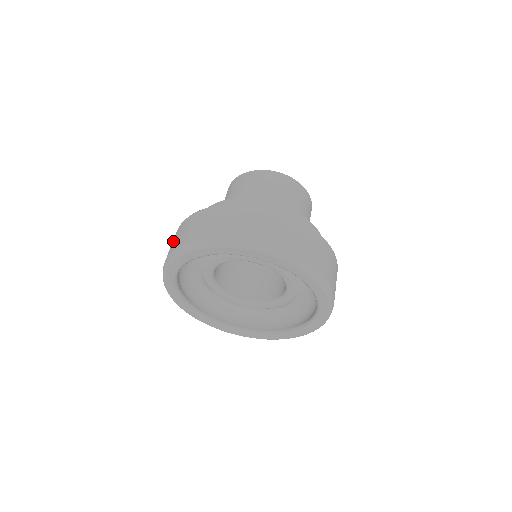
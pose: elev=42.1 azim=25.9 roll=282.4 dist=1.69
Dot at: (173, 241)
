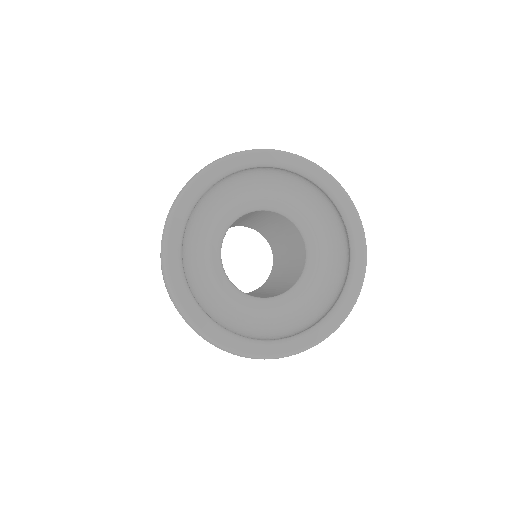
Dot at: occluded
